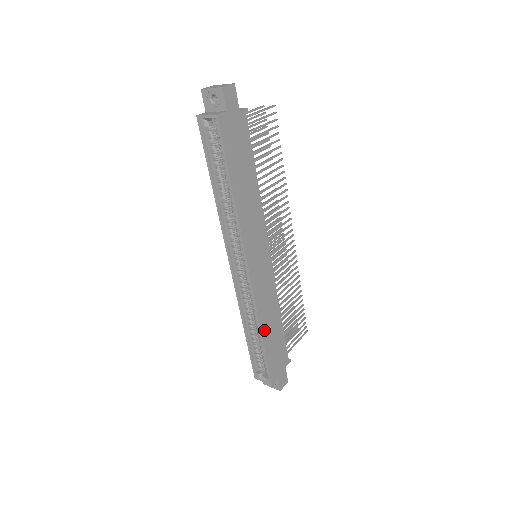
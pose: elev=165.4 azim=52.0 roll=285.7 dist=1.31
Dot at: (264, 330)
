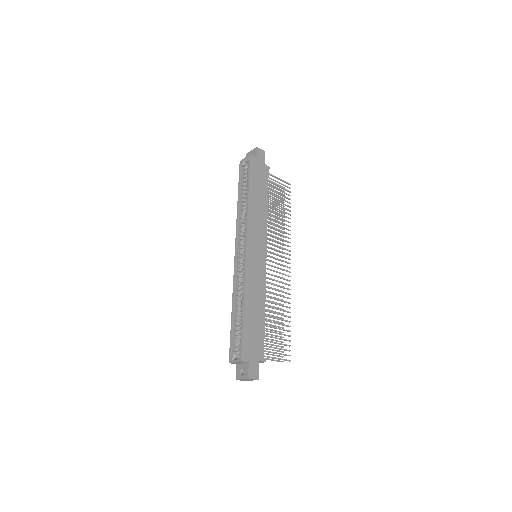
Dot at: (247, 303)
